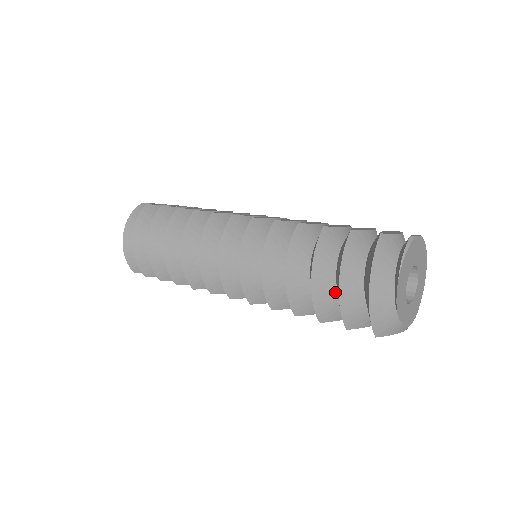
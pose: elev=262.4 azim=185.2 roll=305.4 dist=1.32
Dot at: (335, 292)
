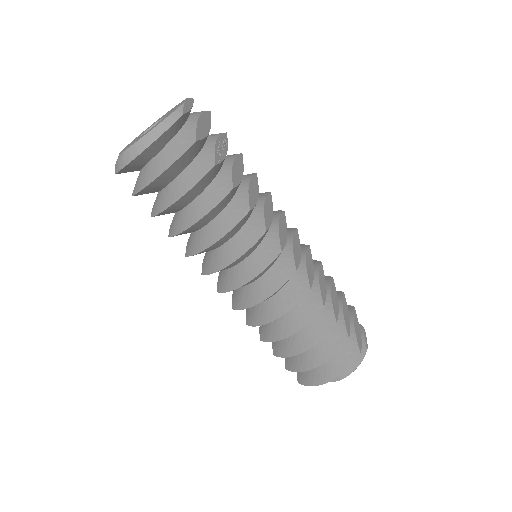
Dot at: occluded
